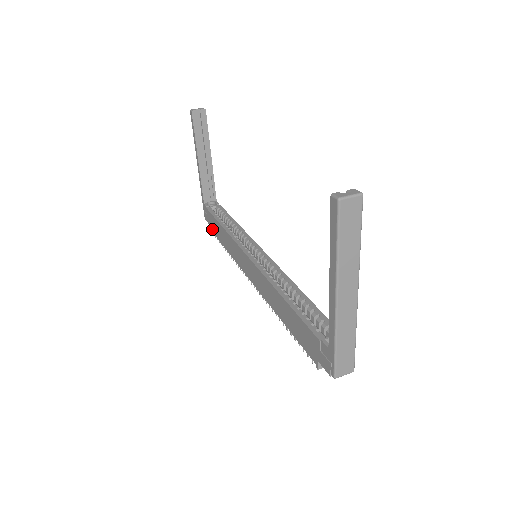
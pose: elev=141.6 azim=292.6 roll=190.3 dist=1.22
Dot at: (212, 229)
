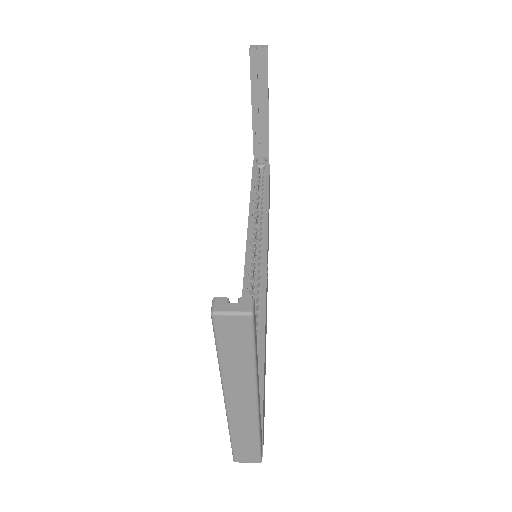
Dot at: occluded
